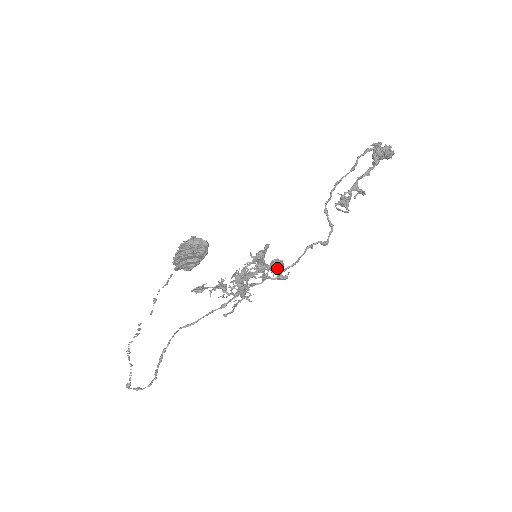
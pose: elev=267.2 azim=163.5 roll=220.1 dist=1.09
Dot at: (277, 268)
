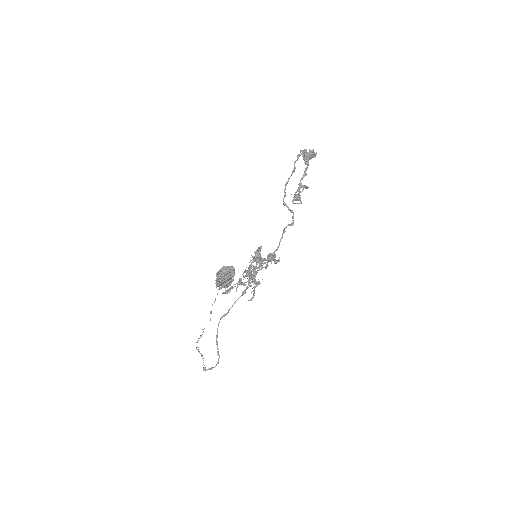
Dot at: (272, 258)
